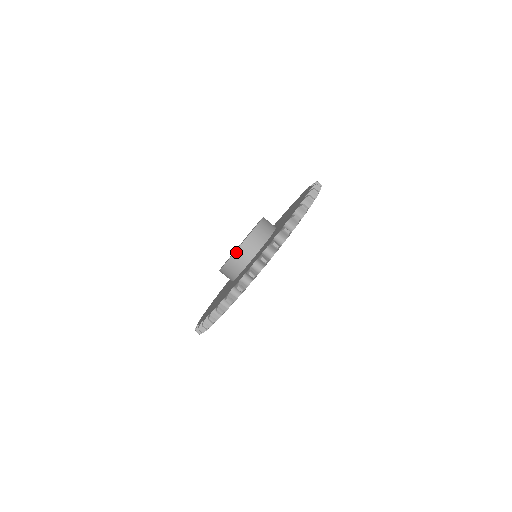
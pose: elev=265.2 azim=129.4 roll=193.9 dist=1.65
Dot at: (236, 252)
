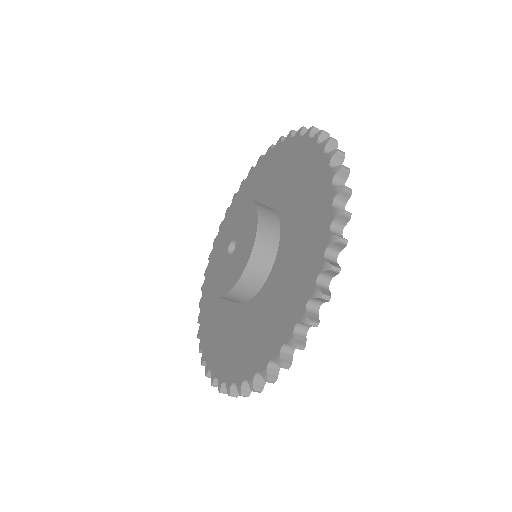
Dot at: (228, 294)
